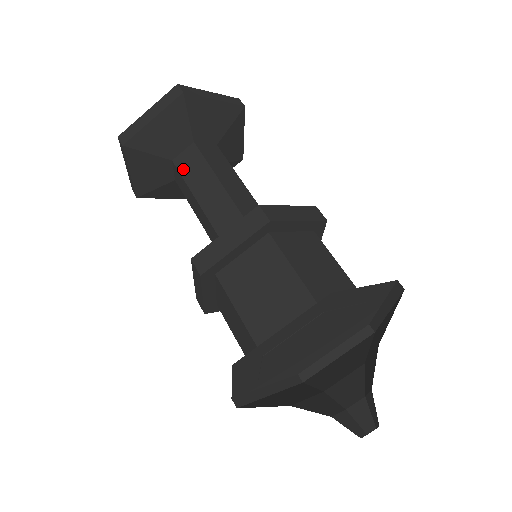
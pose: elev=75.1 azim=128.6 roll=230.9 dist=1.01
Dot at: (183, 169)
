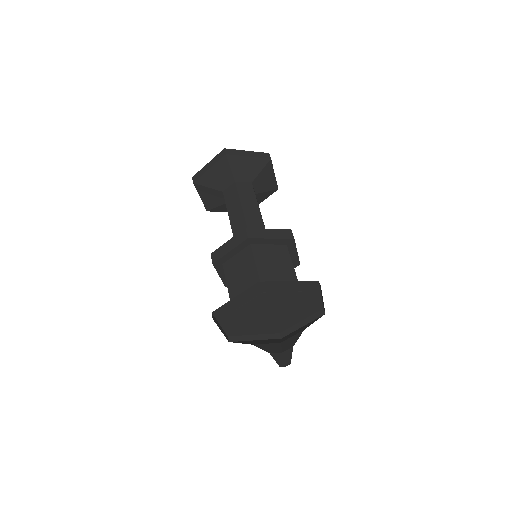
Dot at: (227, 198)
